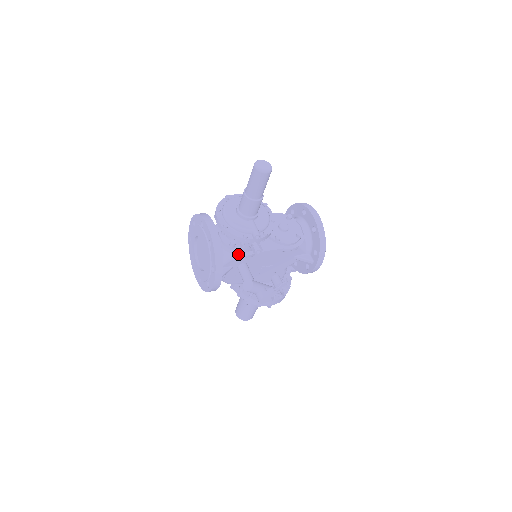
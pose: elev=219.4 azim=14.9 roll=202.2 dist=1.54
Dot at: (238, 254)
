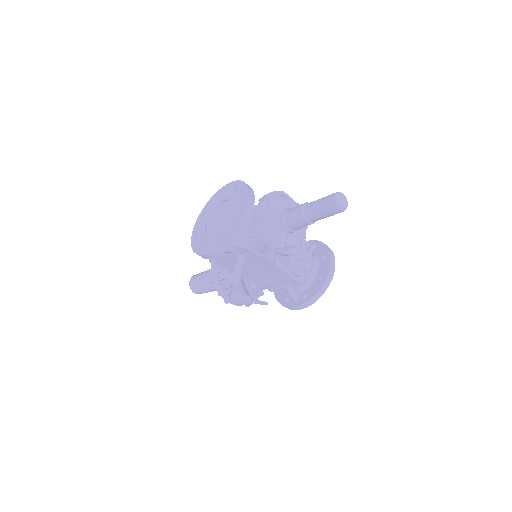
Dot at: (249, 246)
